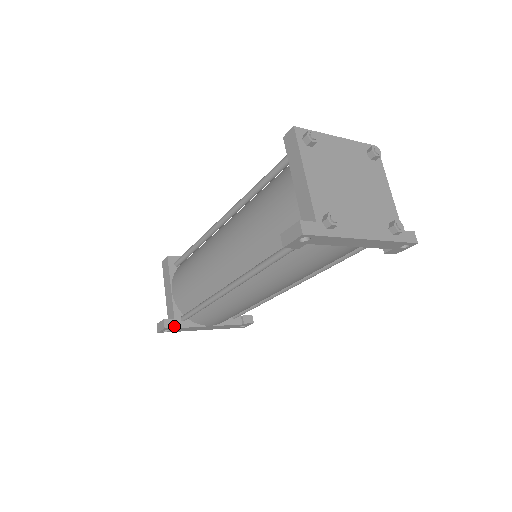
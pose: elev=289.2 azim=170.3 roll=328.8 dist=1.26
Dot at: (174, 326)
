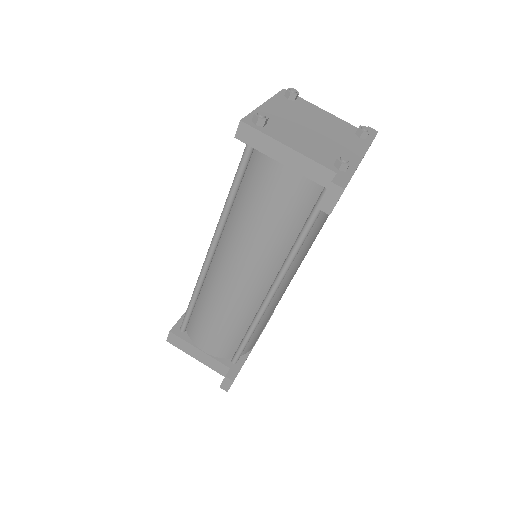
Dot at: (237, 373)
